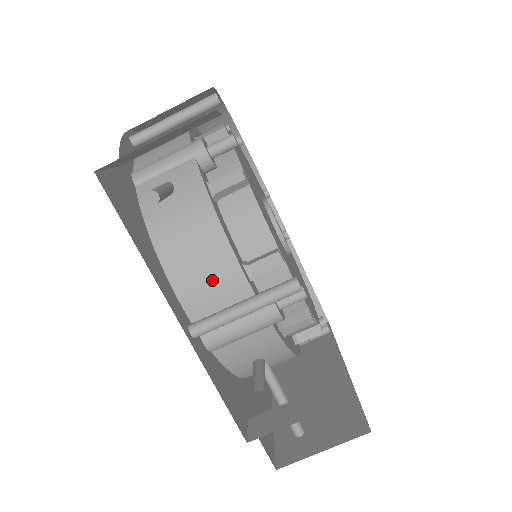
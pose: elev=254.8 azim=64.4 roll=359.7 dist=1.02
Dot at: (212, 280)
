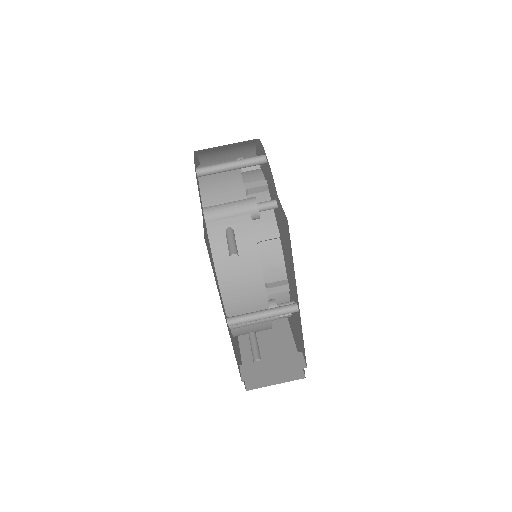
Dot at: (247, 296)
